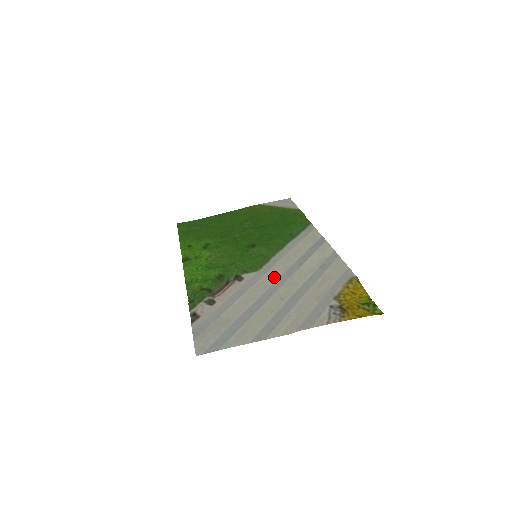
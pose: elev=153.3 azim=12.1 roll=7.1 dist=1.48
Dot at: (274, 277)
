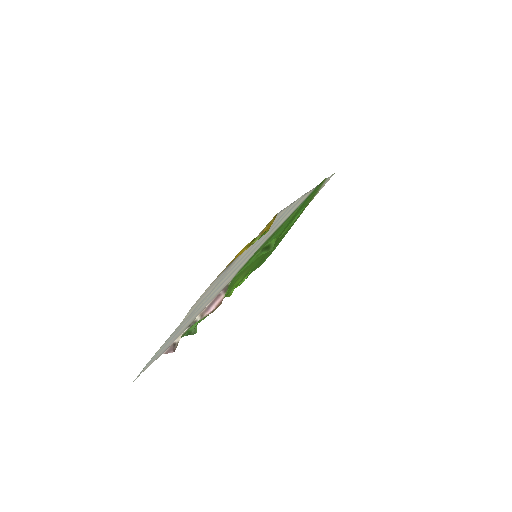
Dot at: (238, 268)
